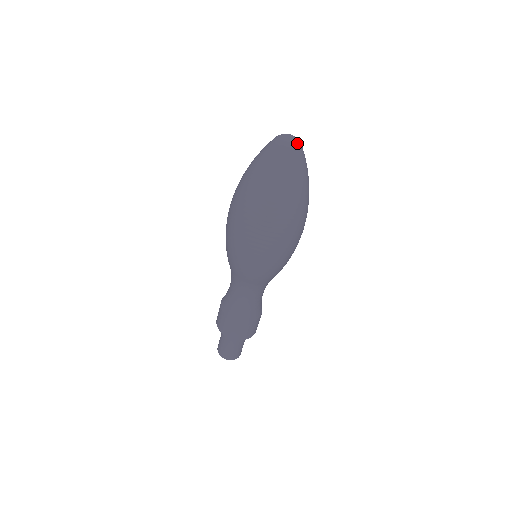
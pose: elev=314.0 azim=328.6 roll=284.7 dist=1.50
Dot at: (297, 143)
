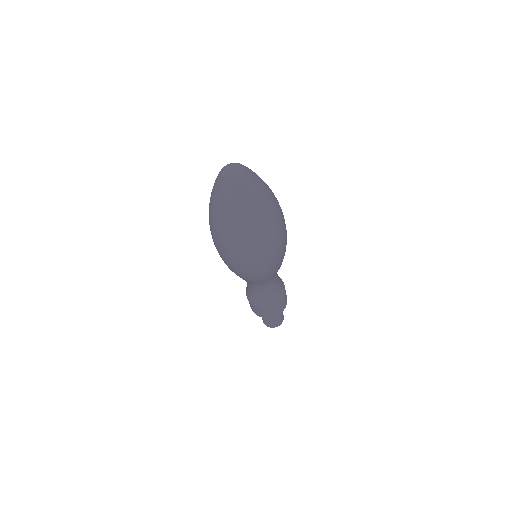
Dot at: (236, 177)
